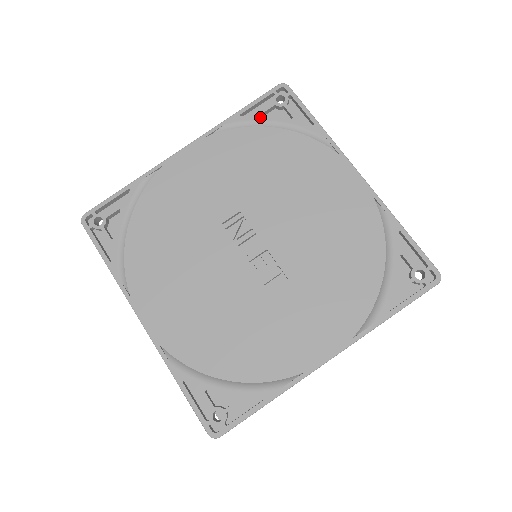
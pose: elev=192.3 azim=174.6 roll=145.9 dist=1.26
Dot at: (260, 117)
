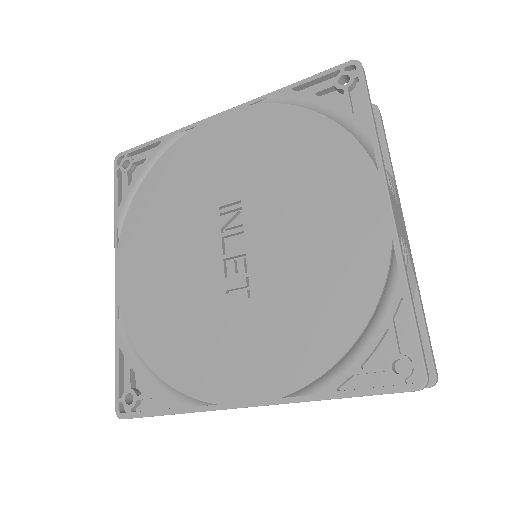
Dot at: (311, 97)
